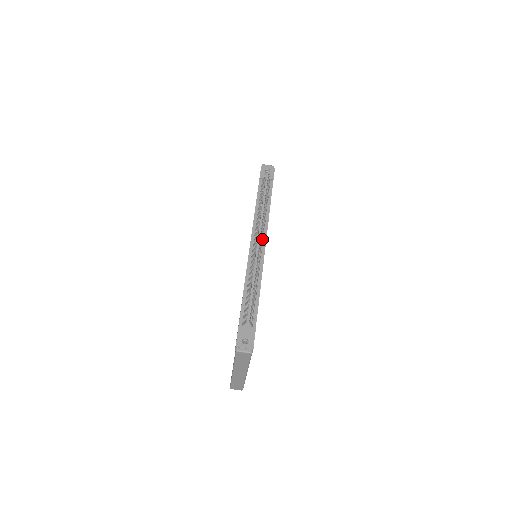
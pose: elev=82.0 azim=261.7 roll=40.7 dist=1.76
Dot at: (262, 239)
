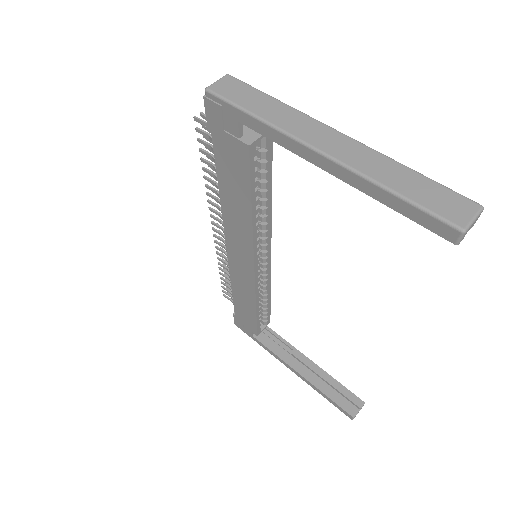
Dot at: occluded
